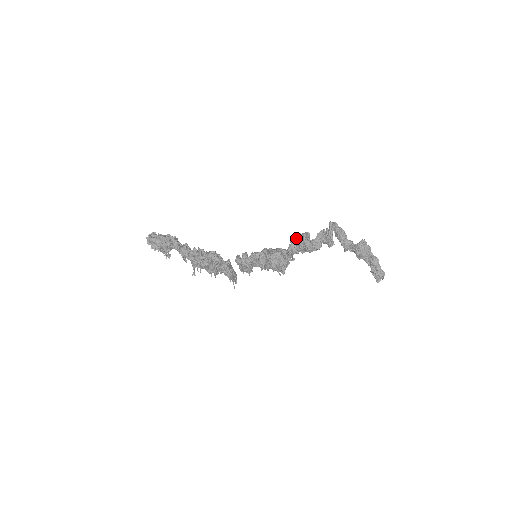
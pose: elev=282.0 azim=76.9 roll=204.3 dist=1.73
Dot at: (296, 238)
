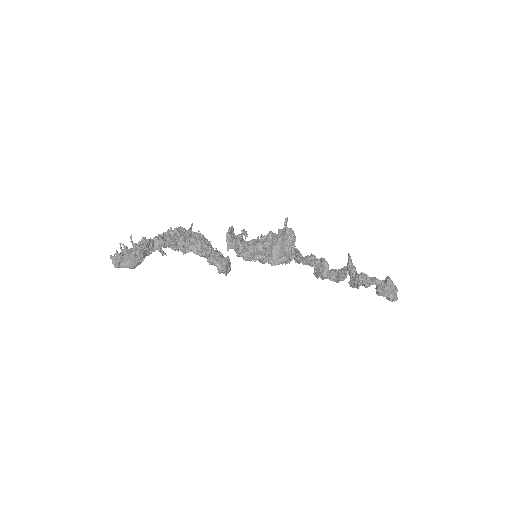
Dot at: (310, 257)
